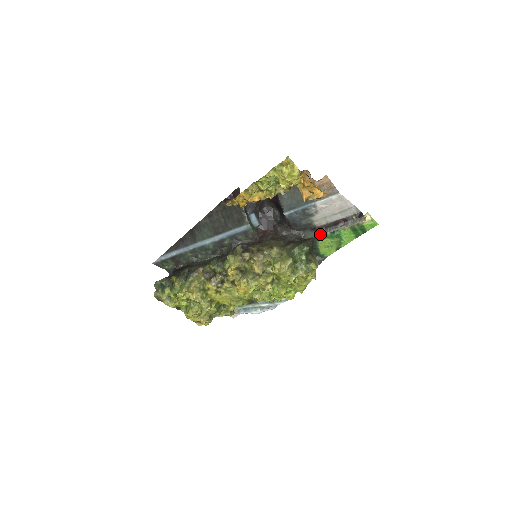
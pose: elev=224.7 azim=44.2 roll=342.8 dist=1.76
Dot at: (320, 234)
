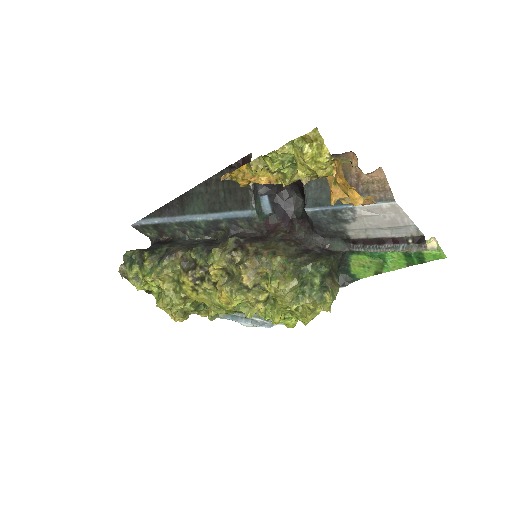
Dot at: (353, 250)
